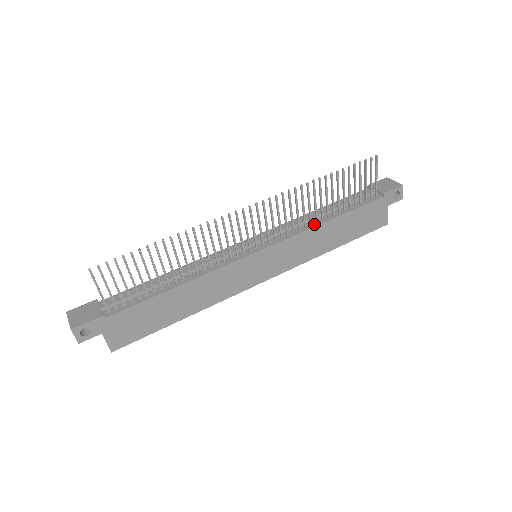
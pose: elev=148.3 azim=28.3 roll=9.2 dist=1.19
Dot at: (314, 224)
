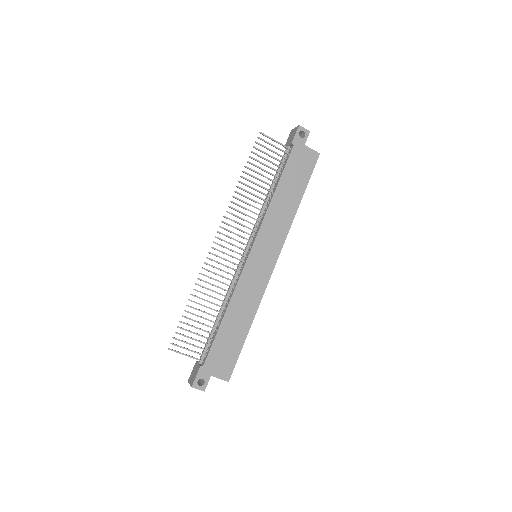
Dot at: (268, 205)
